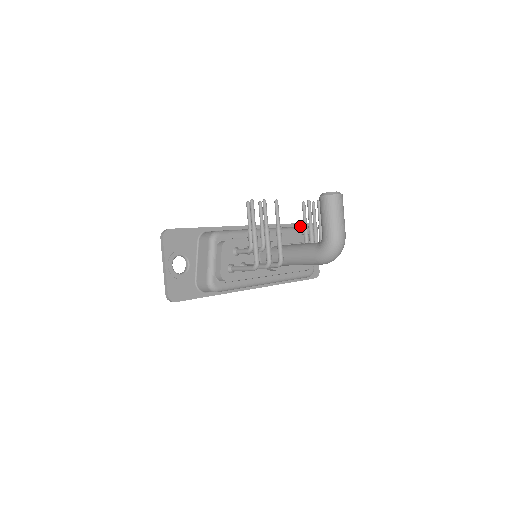
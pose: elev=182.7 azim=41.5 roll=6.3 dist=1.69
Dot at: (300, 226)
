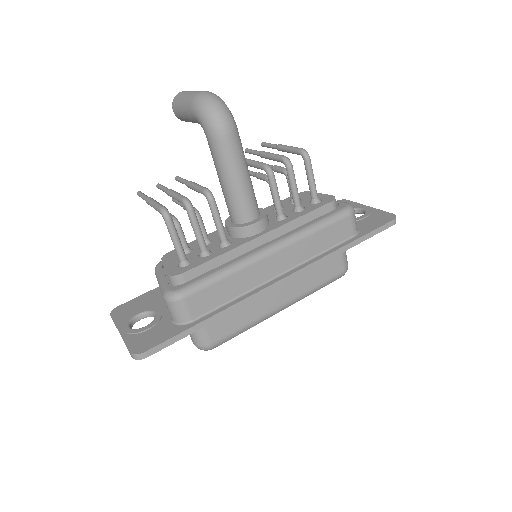
Dot at: occluded
